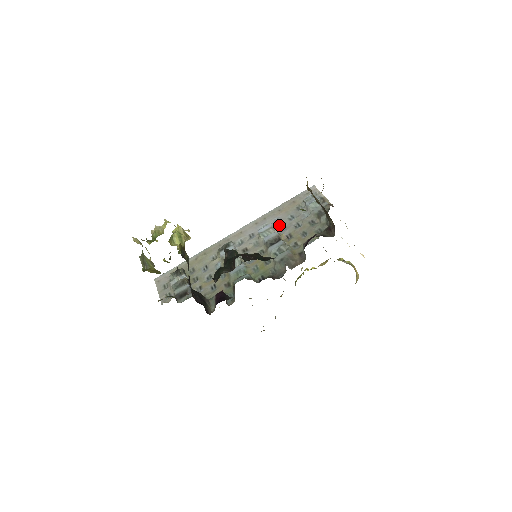
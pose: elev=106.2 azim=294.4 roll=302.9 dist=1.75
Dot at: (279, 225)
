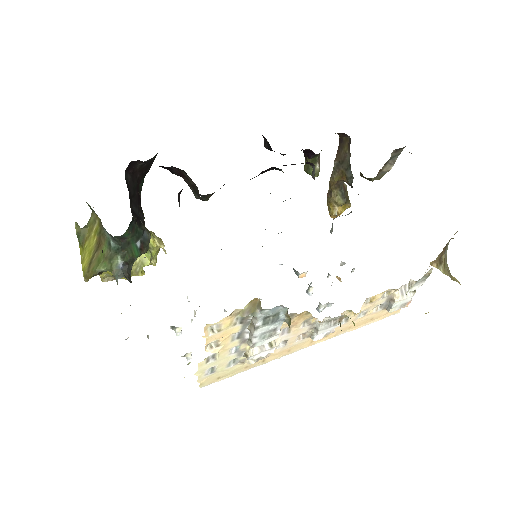
Dot at: occluded
